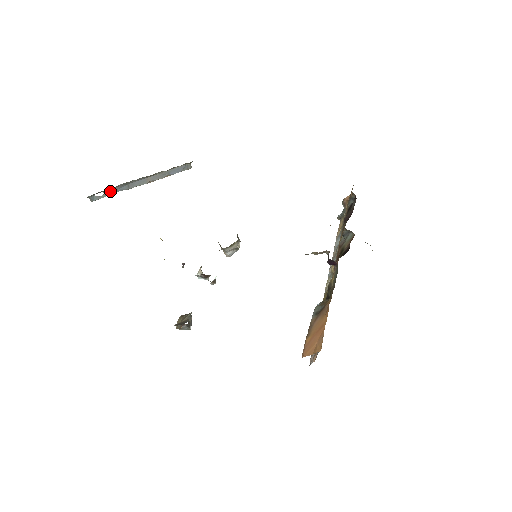
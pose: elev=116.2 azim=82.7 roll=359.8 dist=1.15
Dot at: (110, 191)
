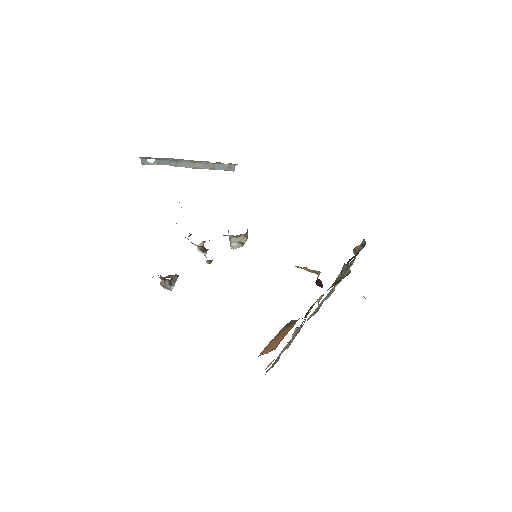
Dot at: (160, 161)
